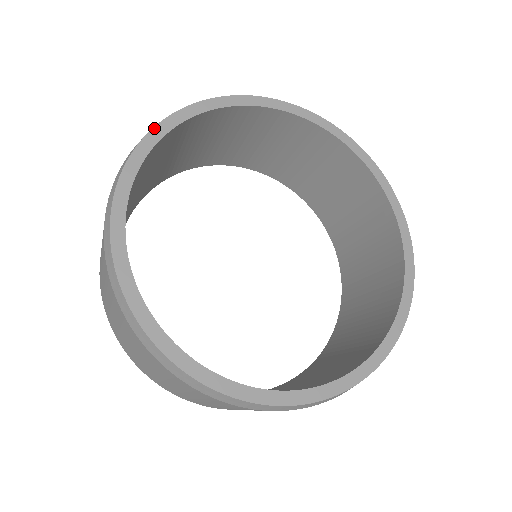
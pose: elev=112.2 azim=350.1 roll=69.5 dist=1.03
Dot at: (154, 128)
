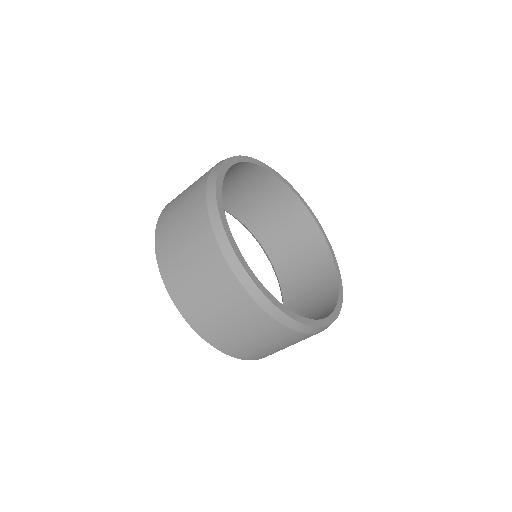
Dot at: (242, 265)
